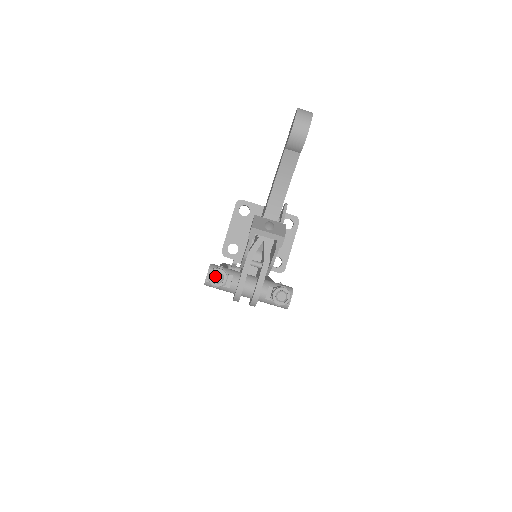
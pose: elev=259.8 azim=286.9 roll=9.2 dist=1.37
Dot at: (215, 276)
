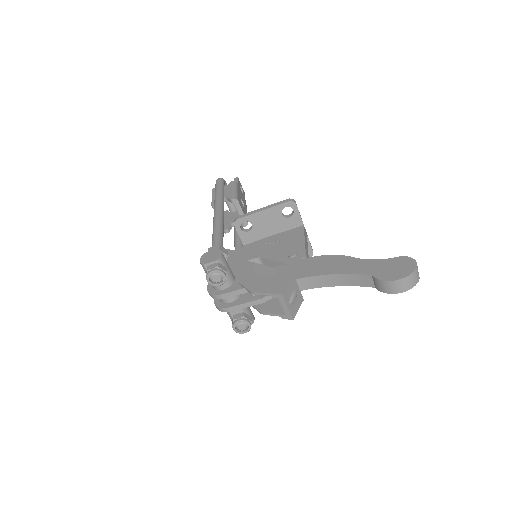
Dot at: (216, 276)
